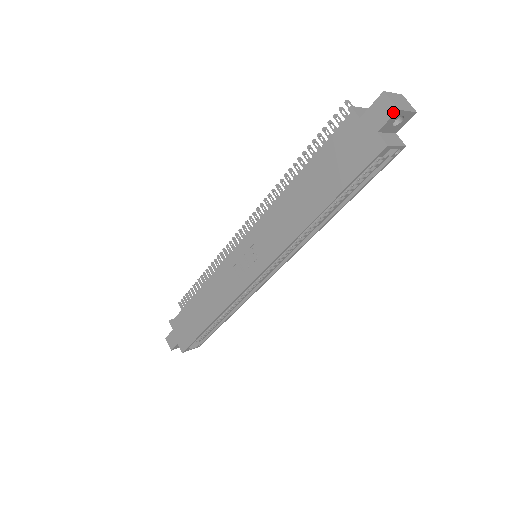
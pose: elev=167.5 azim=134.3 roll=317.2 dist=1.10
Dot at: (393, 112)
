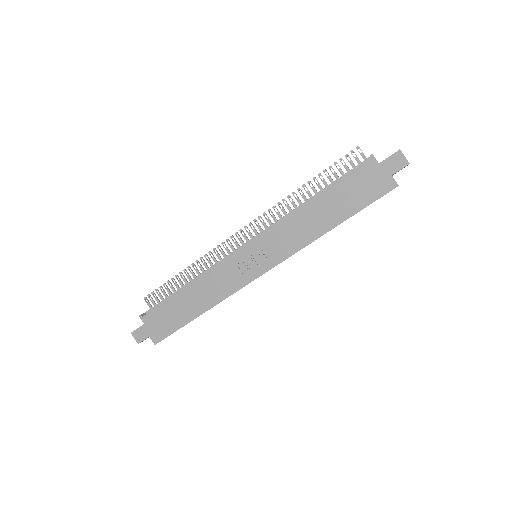
Dot at: (406, 164)
